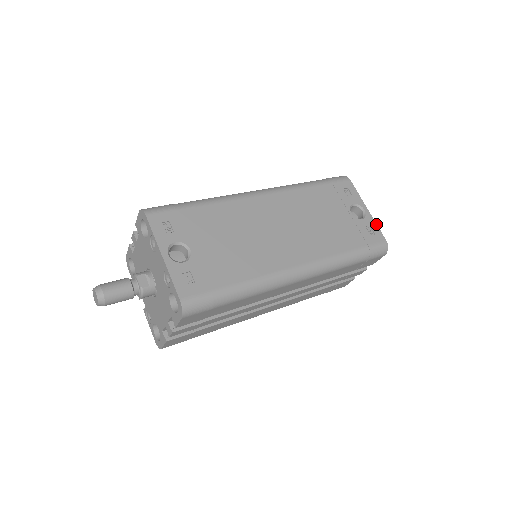
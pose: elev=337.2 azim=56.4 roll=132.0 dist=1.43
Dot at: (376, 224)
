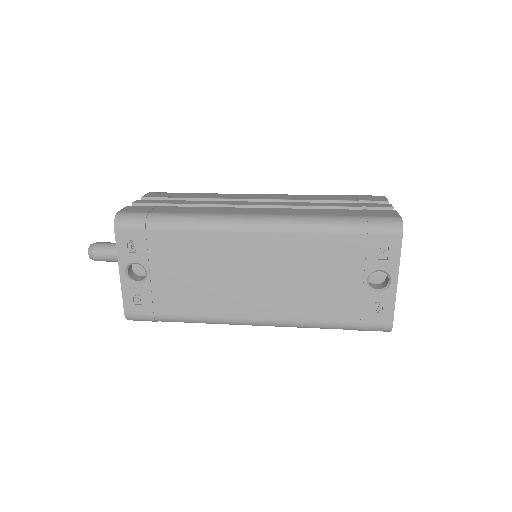
Dot at: (394, 303)
